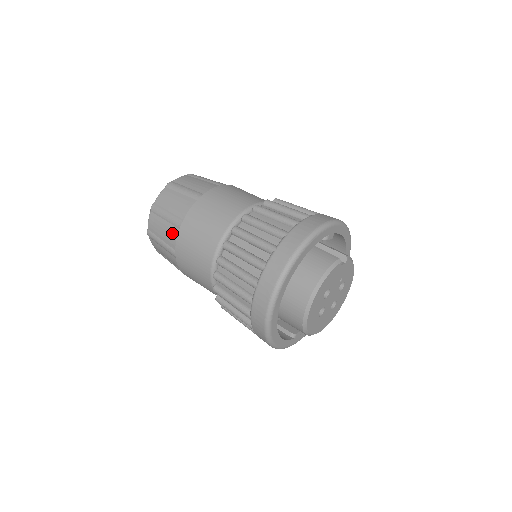
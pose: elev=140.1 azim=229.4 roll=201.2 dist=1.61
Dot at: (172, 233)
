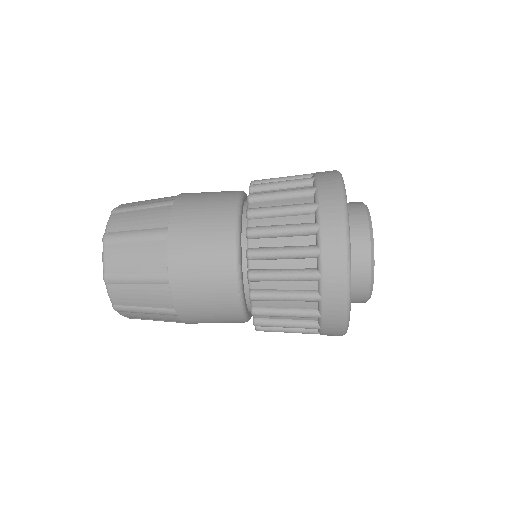
Dot at: (160, 212)
